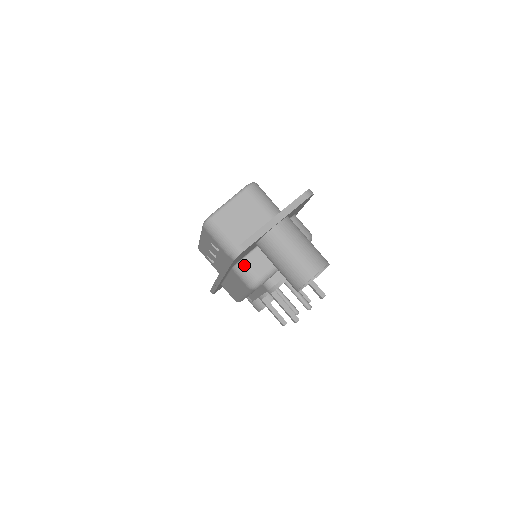
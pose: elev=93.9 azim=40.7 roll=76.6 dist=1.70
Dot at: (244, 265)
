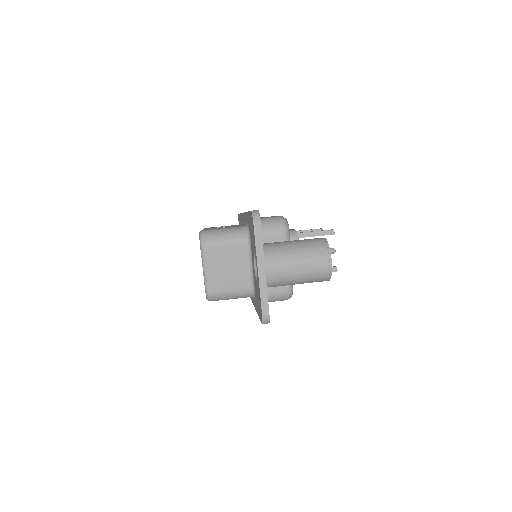
Dot at: (268, 296)
